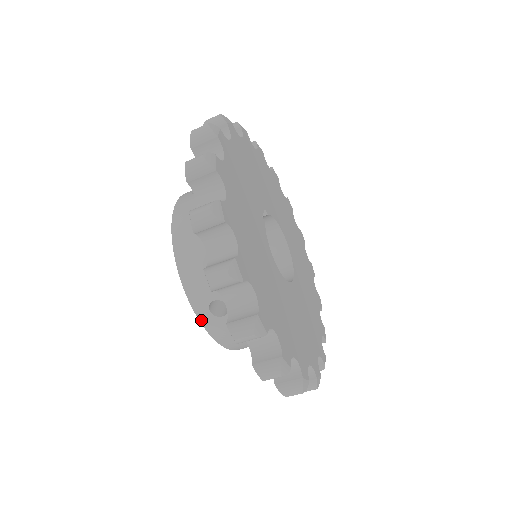
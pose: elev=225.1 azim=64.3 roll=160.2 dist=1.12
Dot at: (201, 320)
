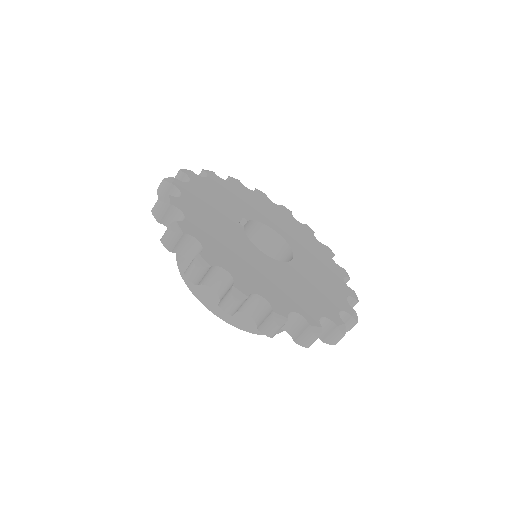
Dot at: (222, 318)
